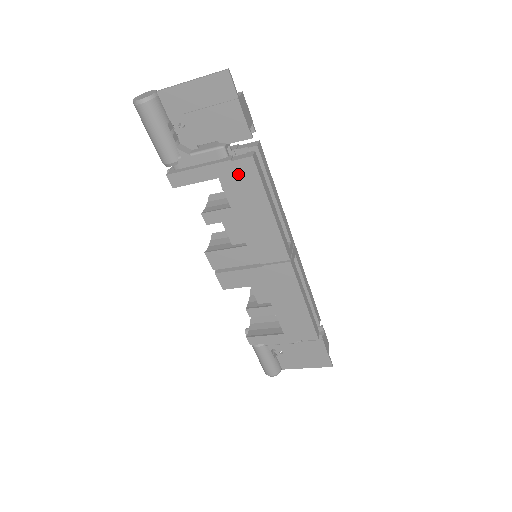
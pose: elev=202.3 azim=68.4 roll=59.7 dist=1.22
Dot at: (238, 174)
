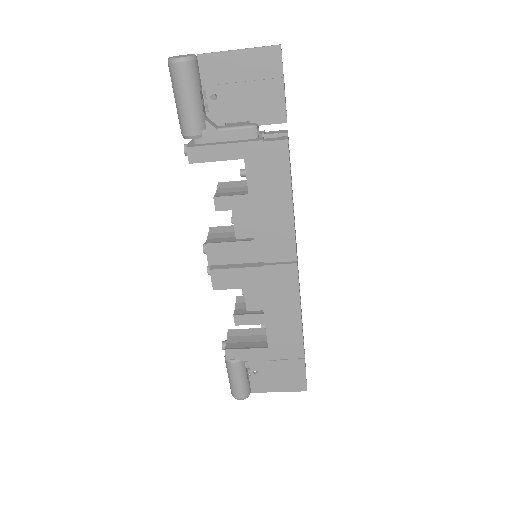
Dot at: (267, 157)
